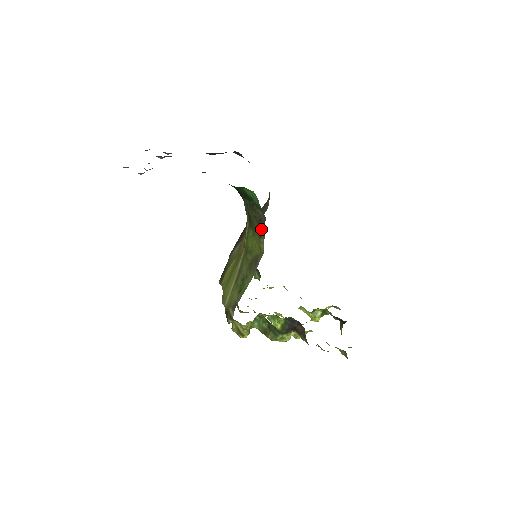
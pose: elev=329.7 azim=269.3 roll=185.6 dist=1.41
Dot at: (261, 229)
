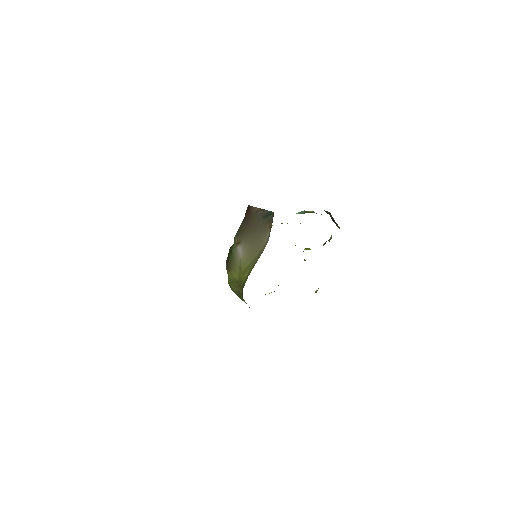
Dot at: occluded
